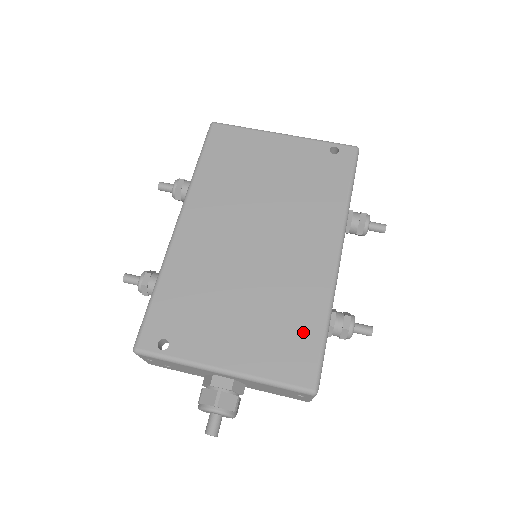
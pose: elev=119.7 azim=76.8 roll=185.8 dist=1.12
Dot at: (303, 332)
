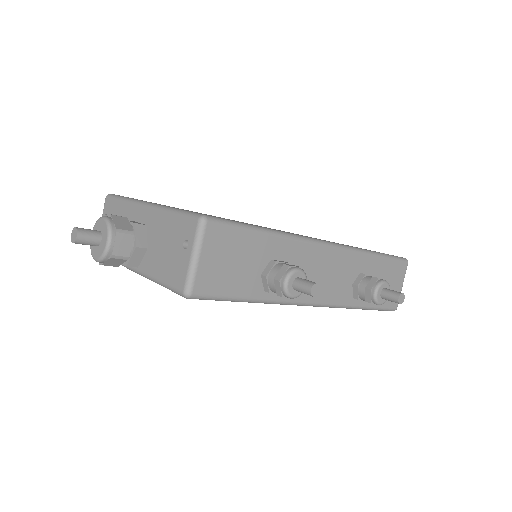
Dot at: occluded
